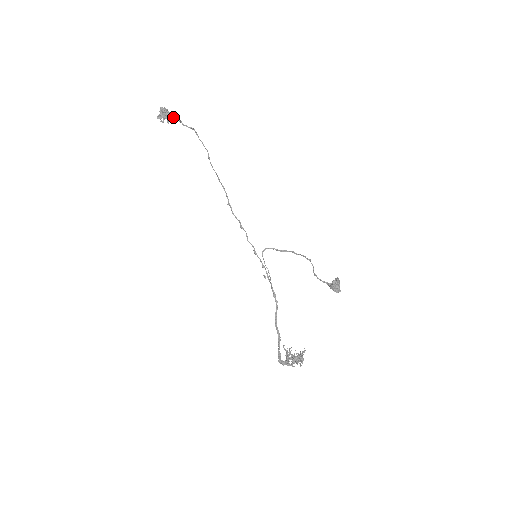
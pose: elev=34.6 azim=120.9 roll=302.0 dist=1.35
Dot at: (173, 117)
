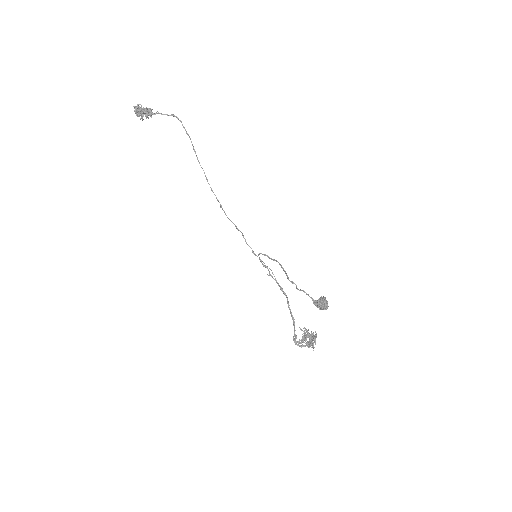
Dot at: (148, 114)
